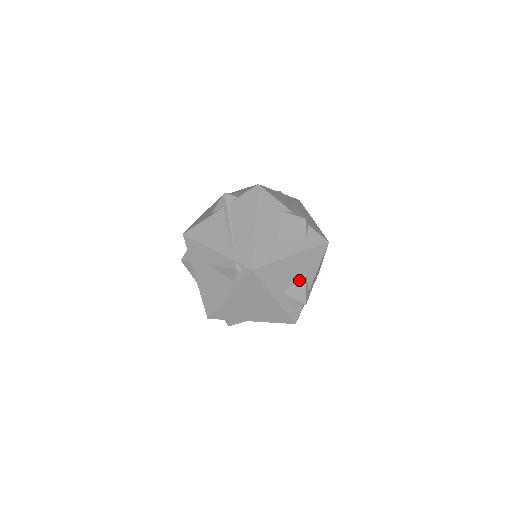
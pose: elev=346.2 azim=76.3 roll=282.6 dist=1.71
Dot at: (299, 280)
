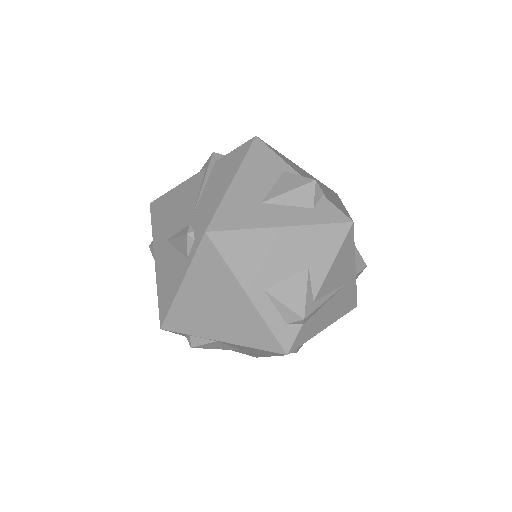
Dot at: (295, 275)
